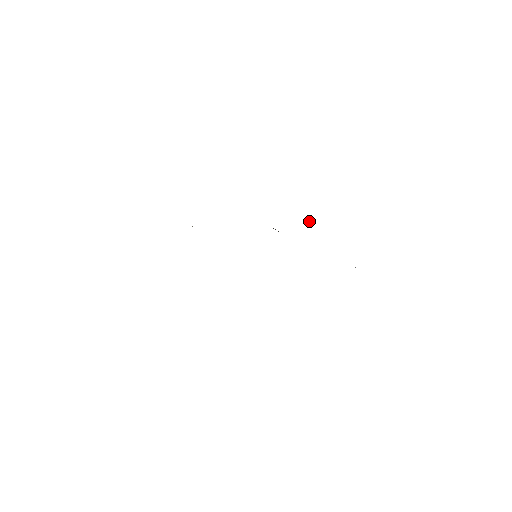
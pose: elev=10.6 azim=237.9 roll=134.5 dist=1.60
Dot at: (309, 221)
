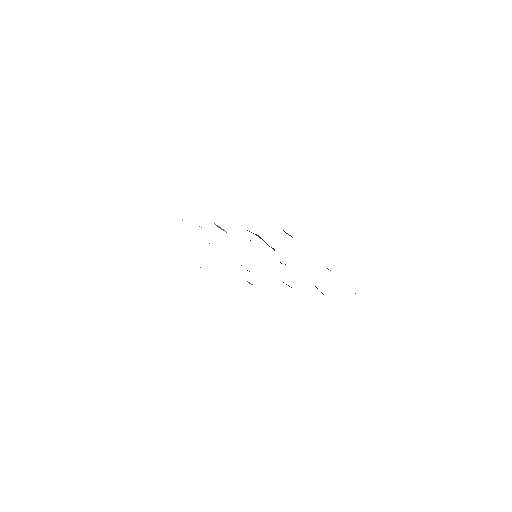
Dot at: occluded
